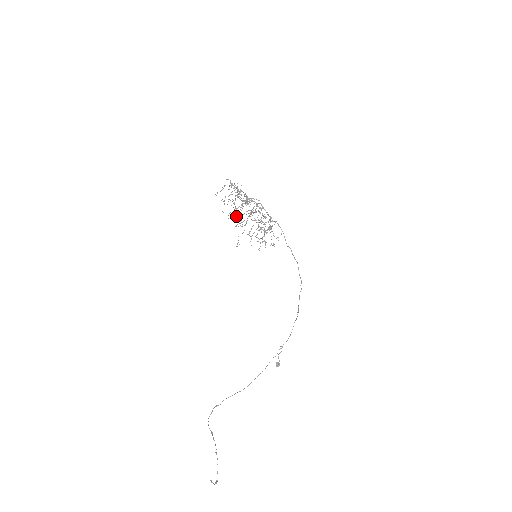
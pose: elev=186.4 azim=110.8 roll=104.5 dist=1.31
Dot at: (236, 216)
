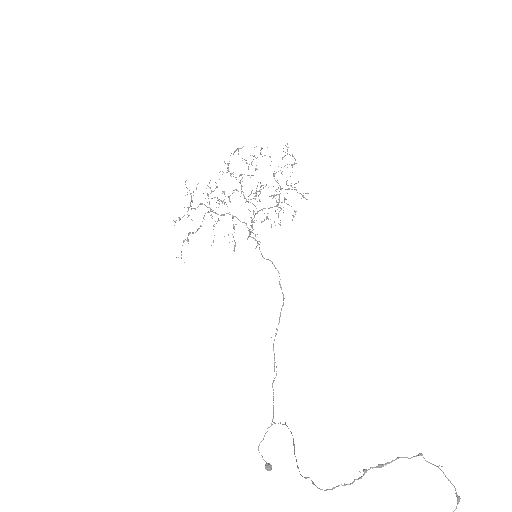
Dot at: occluded
